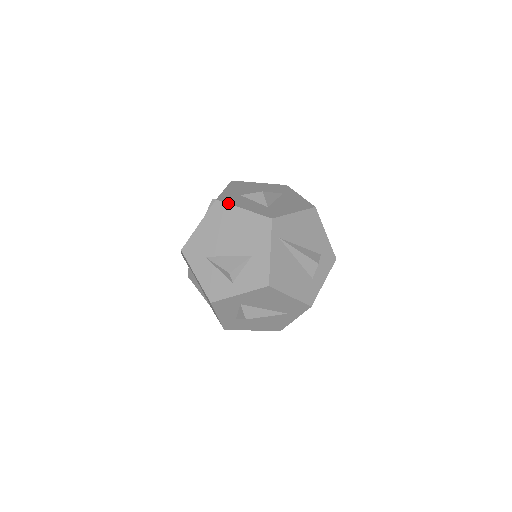
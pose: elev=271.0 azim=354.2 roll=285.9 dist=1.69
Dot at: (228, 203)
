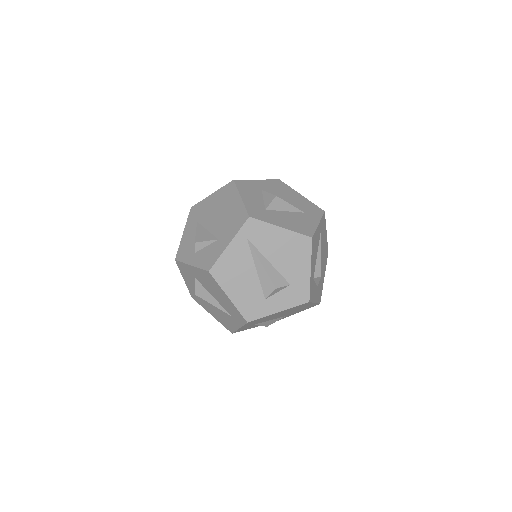
Dot at: (237, 187)
